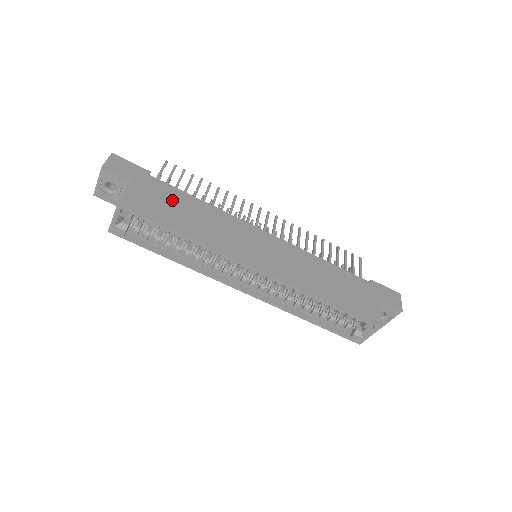
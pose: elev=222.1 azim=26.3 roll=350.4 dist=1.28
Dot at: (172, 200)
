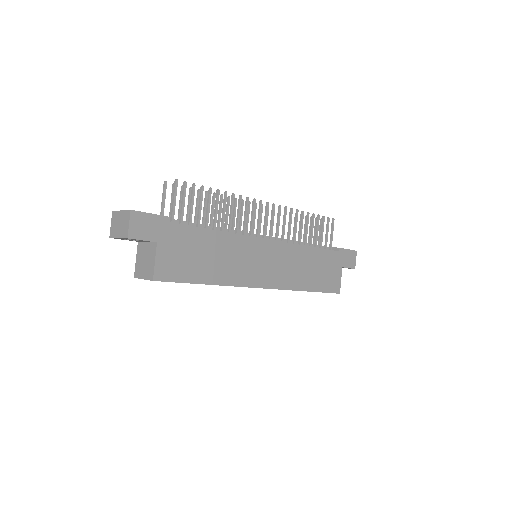
Dot at: (194, 246)
